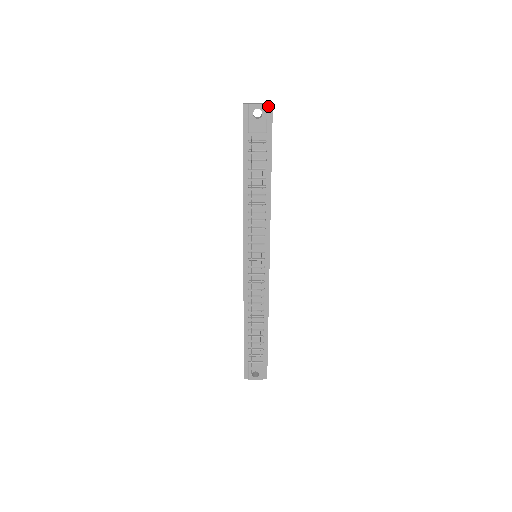
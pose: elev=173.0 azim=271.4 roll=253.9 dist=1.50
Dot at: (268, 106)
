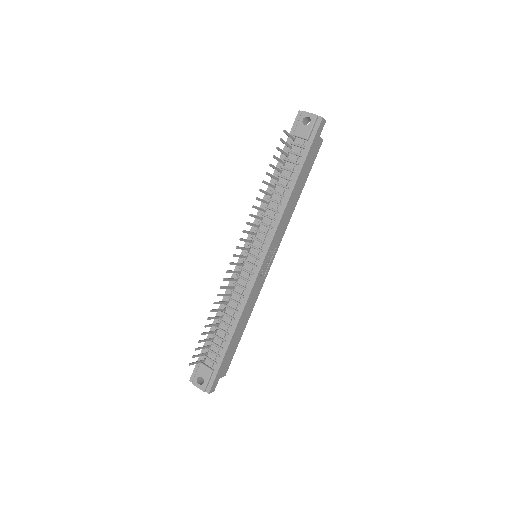
Dot at: (318, 118)
